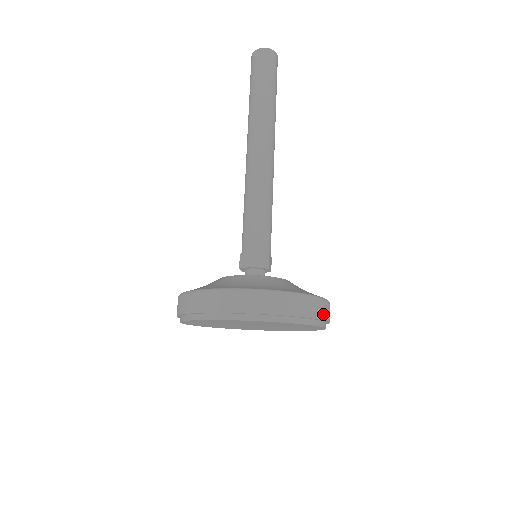
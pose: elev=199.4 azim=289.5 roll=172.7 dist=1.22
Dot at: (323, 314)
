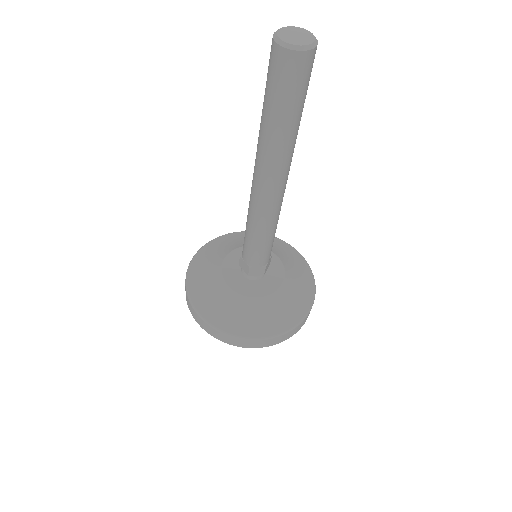
Dot at: (298, 330)
